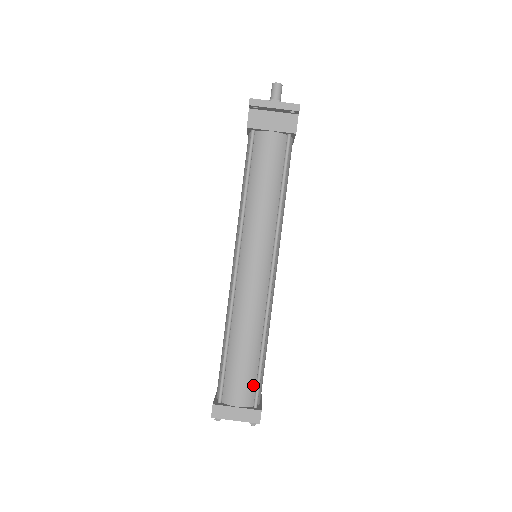
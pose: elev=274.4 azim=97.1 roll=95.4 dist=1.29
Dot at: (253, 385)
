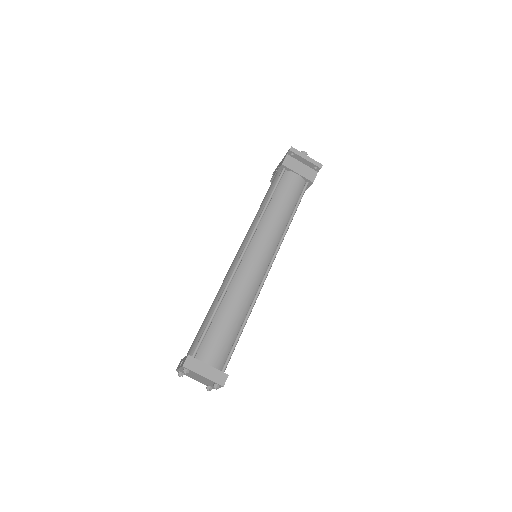
Dot at: (227, 352)
